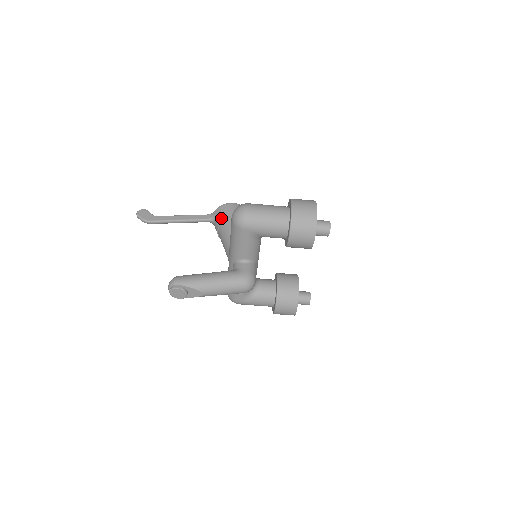
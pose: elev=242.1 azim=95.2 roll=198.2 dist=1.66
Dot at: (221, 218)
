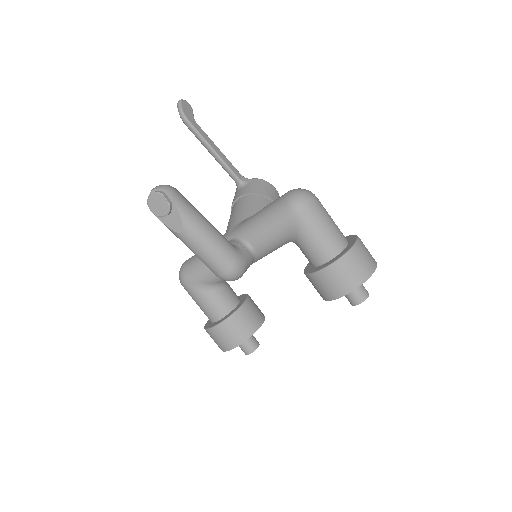
Dot at: (256, 189)
